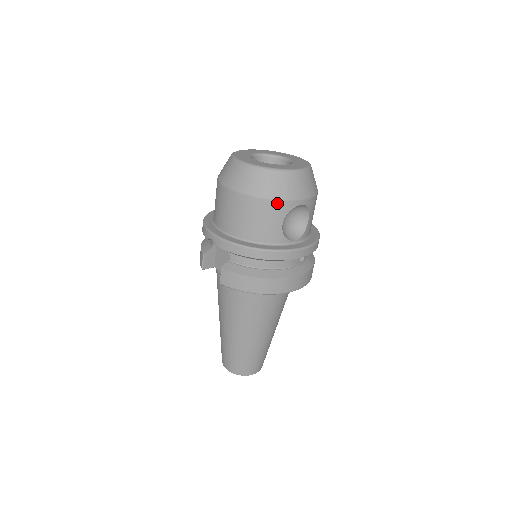
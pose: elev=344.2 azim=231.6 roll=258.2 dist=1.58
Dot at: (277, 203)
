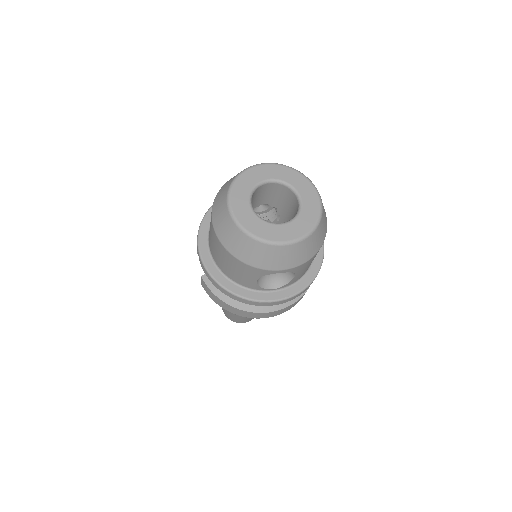
Dot at: (251, 268)
